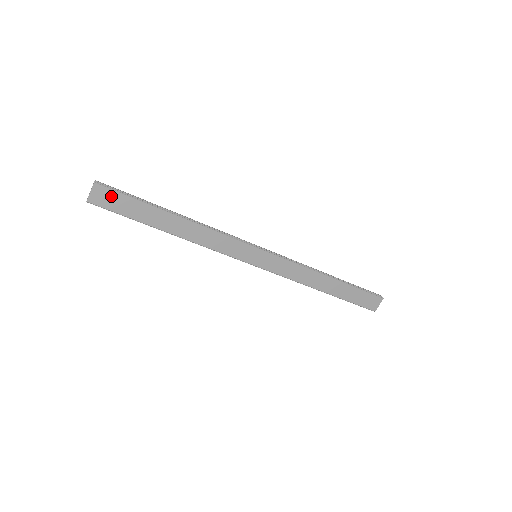
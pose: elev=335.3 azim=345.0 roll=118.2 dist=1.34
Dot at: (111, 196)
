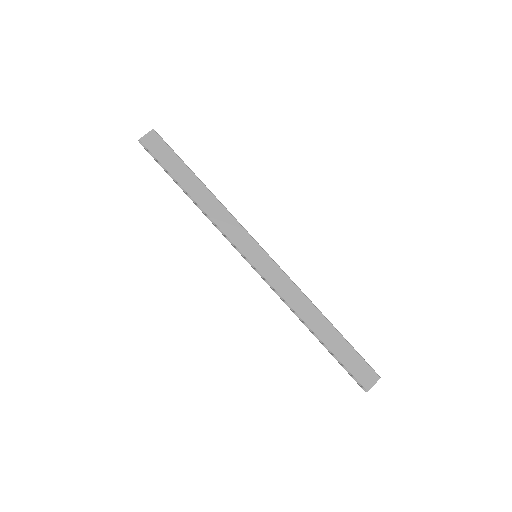
Dot at: (159, 144)
